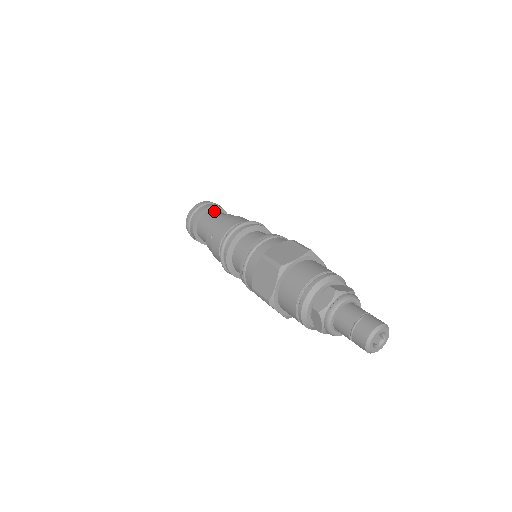
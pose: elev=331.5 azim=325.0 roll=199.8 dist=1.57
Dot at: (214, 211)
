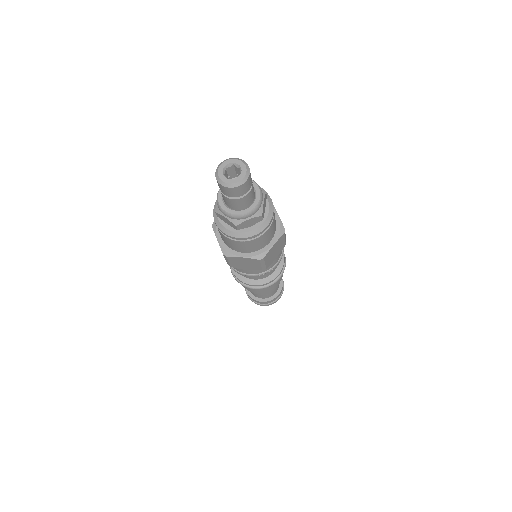
Dot at: occluded
